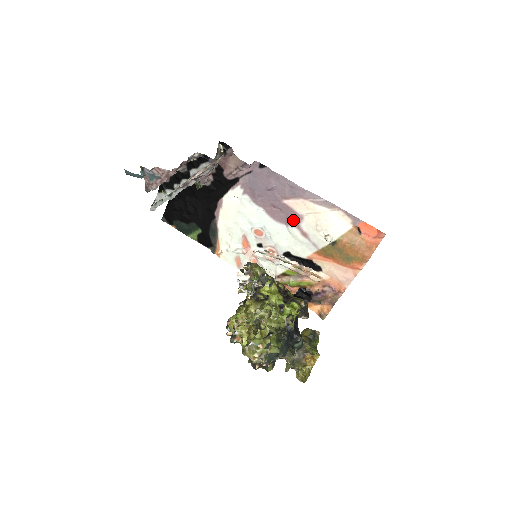
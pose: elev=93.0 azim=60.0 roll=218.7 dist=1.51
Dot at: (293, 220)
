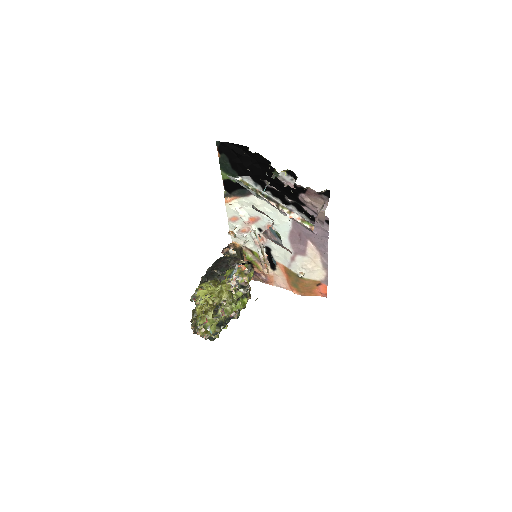
Dot at: (298, 250)
